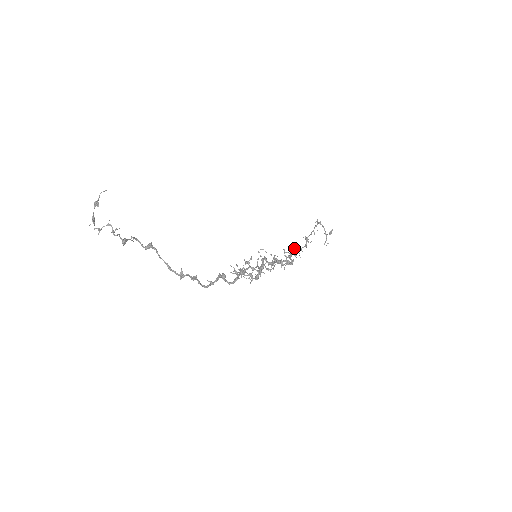
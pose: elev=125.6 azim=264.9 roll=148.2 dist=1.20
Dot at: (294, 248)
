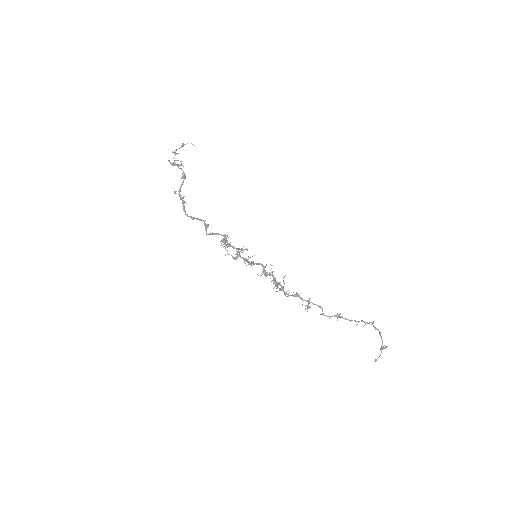
Dot at: occluded
